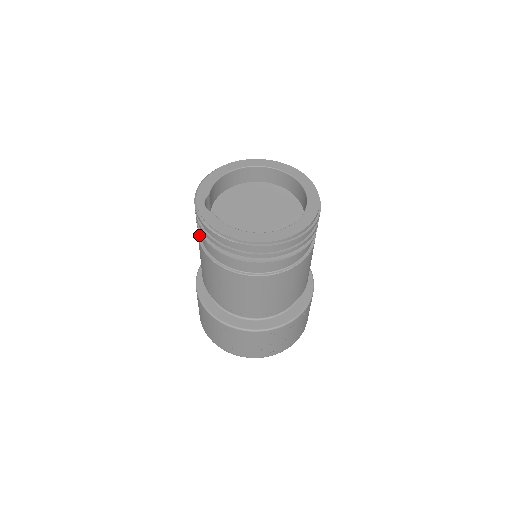
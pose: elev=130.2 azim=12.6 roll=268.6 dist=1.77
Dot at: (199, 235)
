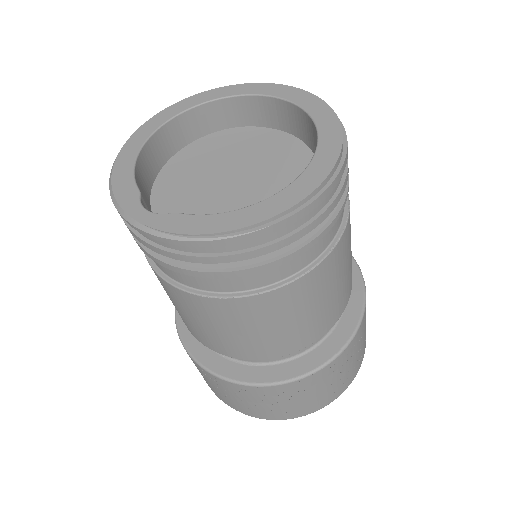
Dot at: (163, 276)
